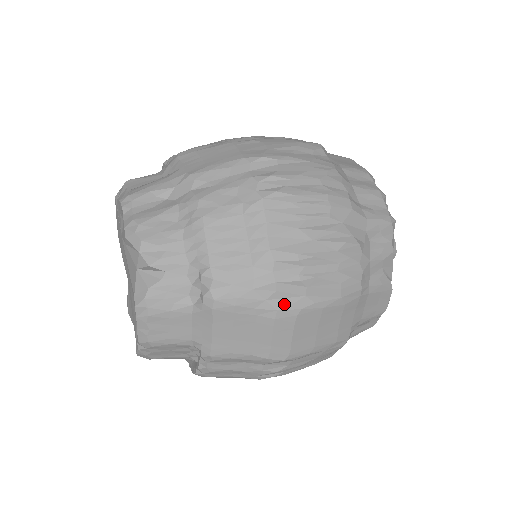
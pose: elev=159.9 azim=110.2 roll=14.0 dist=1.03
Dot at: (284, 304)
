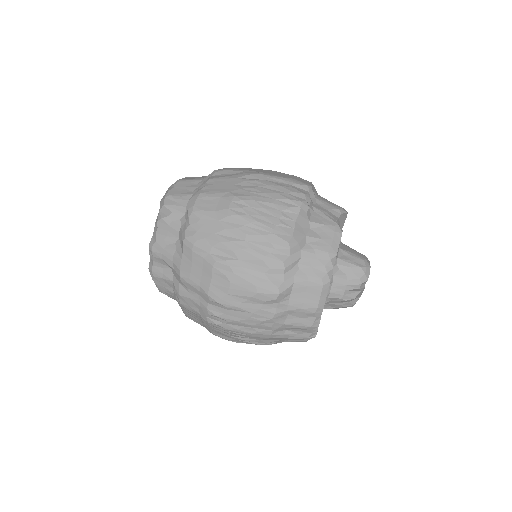
Dot at: occluded
